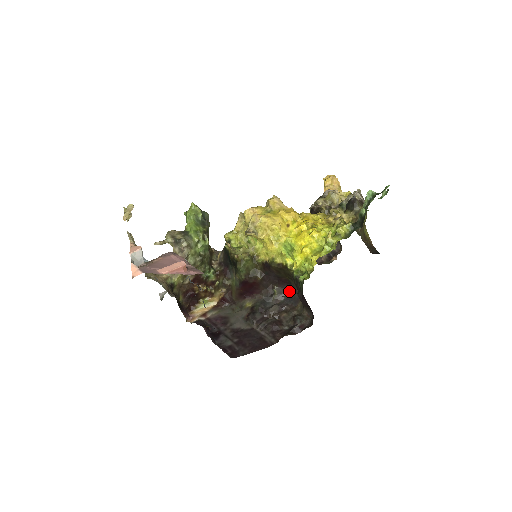
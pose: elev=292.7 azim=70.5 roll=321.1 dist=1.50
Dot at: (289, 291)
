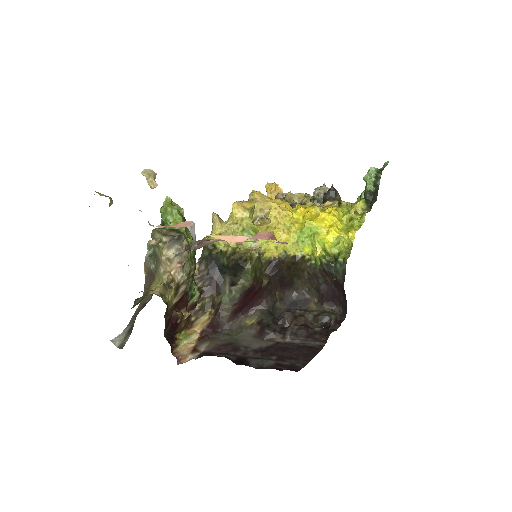
Dot at: (290, 295)
